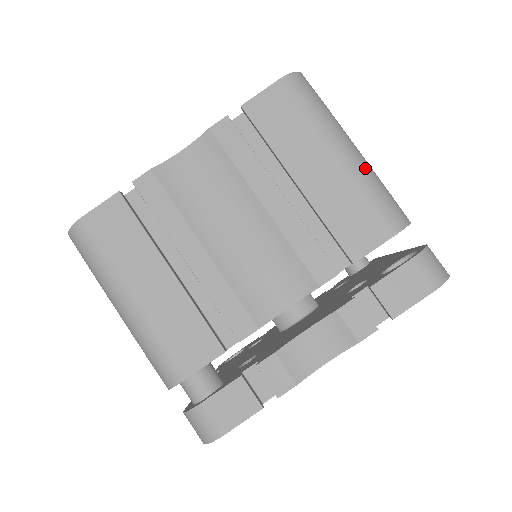
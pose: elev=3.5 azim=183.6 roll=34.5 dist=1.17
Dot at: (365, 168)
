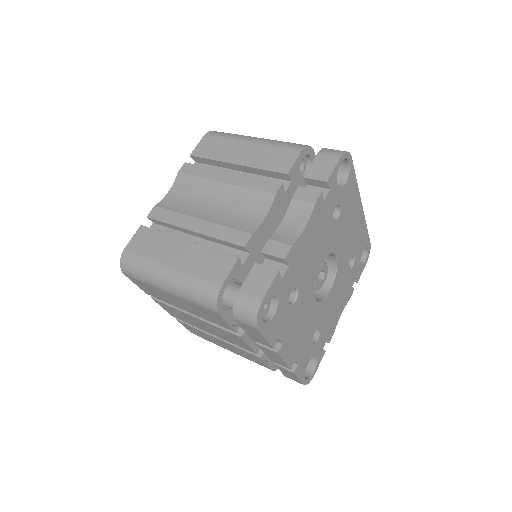
Dot at: (269, 140)
